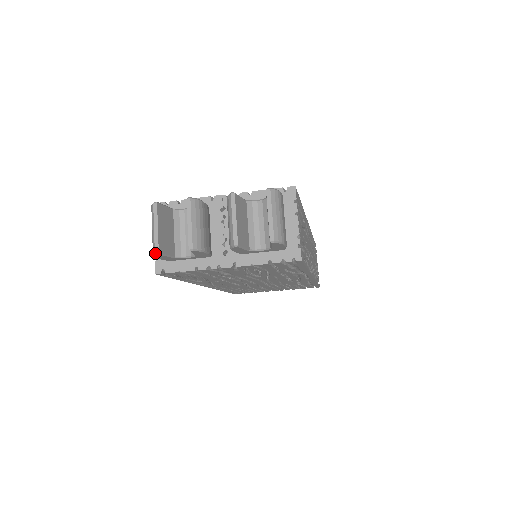
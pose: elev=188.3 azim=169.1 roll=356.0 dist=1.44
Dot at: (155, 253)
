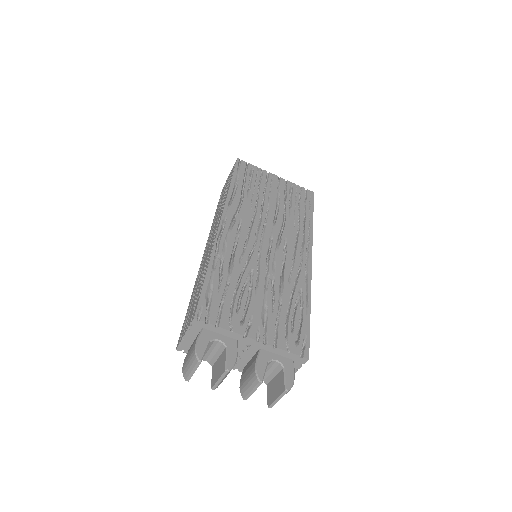
Dot at: occluded
